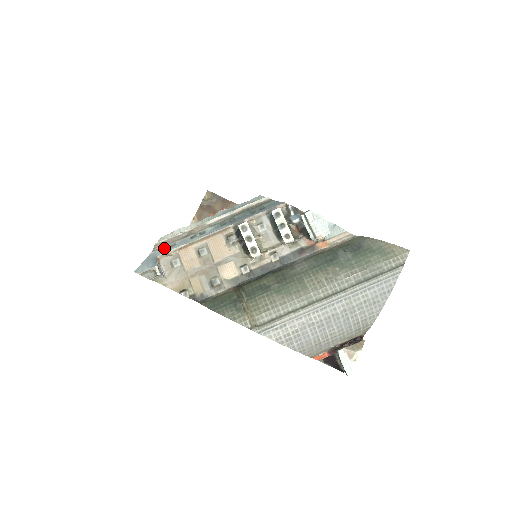
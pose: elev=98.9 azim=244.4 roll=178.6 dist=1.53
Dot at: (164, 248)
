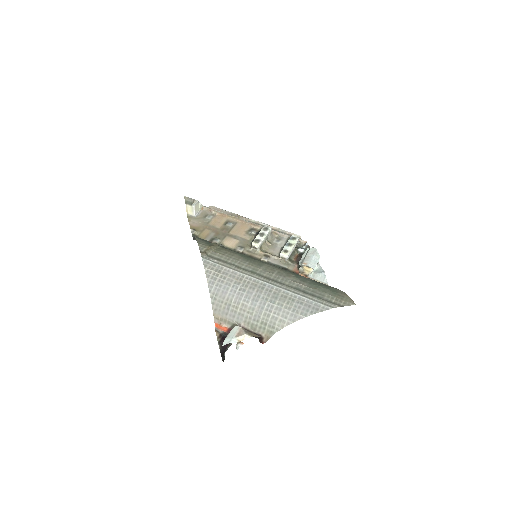
Dot at: occluded
